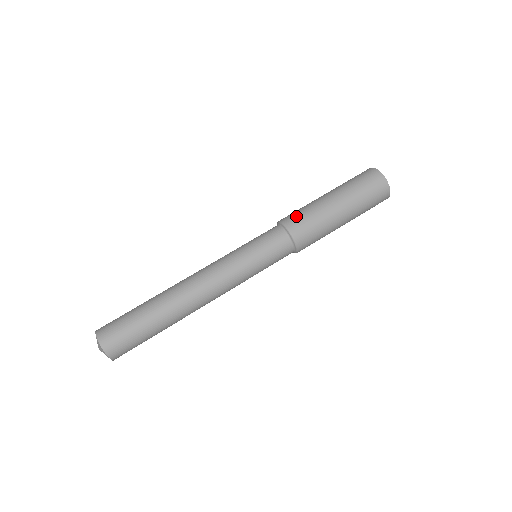
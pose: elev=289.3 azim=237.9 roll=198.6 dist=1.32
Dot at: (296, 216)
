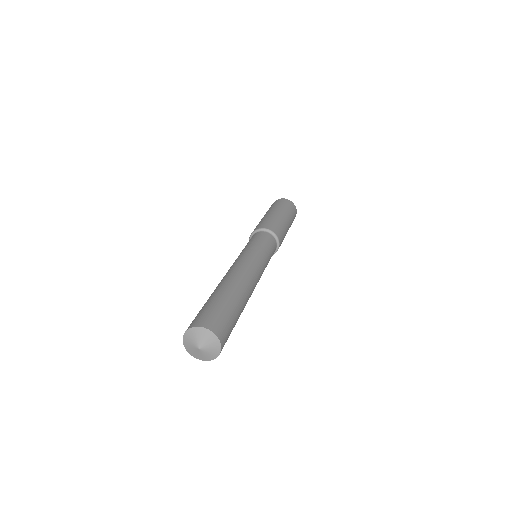
Dot at: (271, 224)
